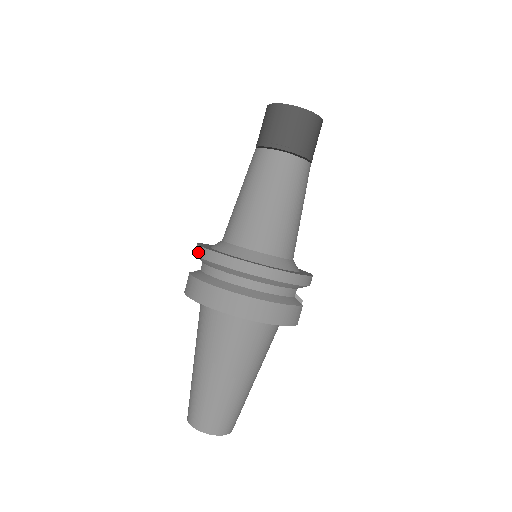
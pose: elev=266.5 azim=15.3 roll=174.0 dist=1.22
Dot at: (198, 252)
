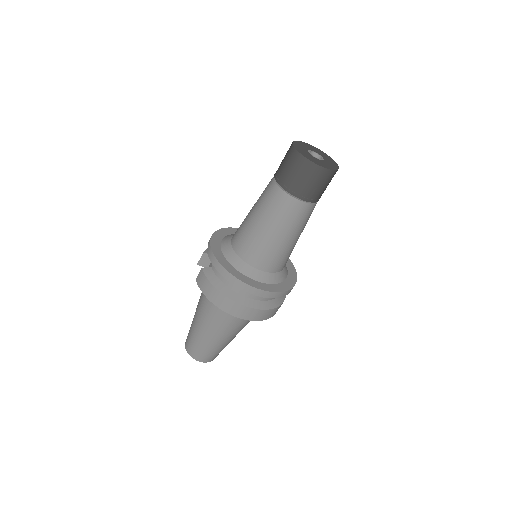
Dot at: (214, 263)
